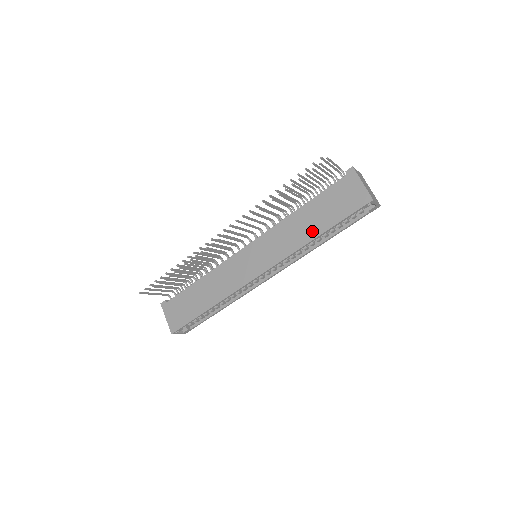
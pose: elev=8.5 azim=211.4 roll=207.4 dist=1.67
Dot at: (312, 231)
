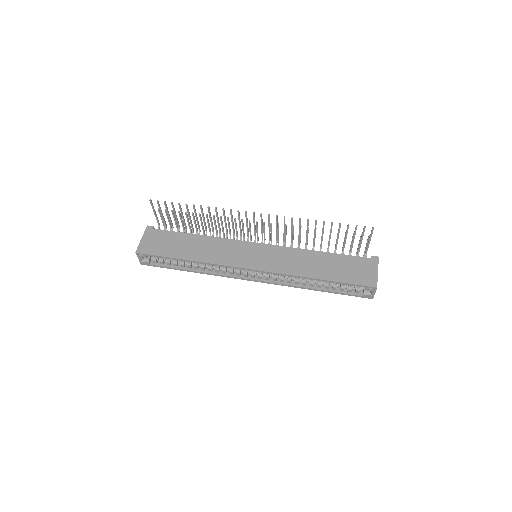
Dot at: (316, 272)
